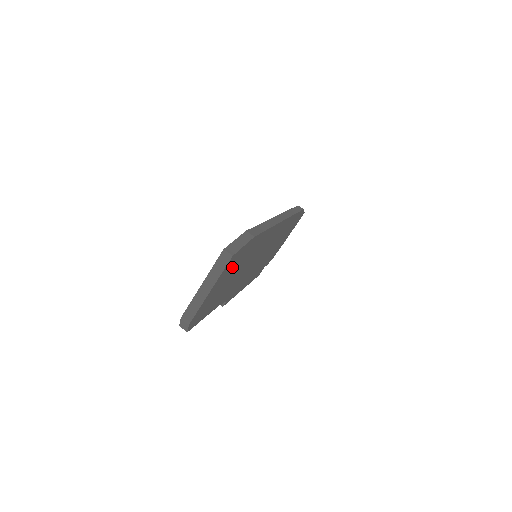
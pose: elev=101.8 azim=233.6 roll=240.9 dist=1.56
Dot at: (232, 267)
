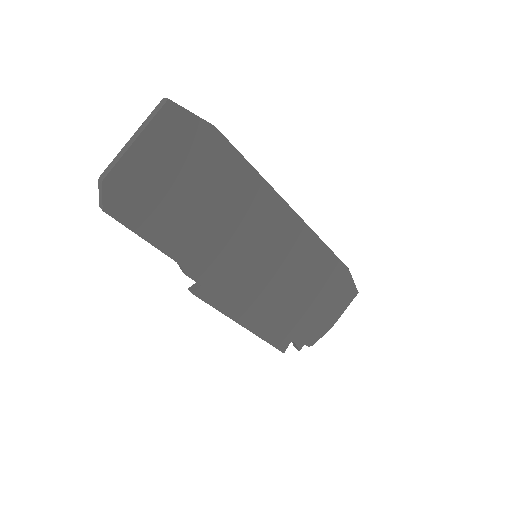
Dot at: (180, 149)
